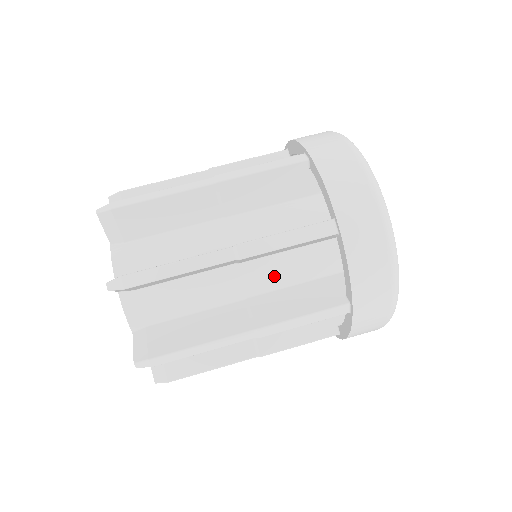
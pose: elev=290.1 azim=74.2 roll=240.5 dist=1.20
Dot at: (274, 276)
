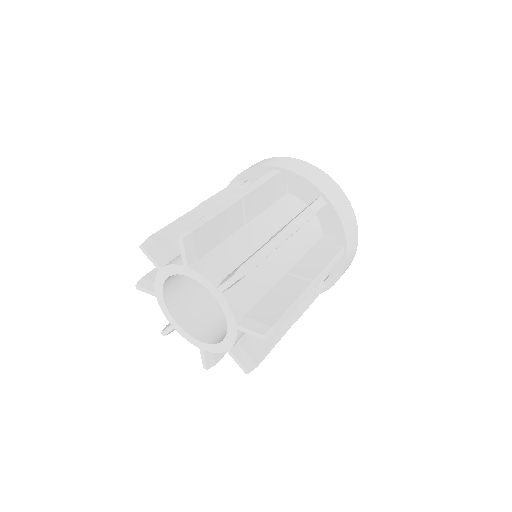
Dot at: (295, 251)
